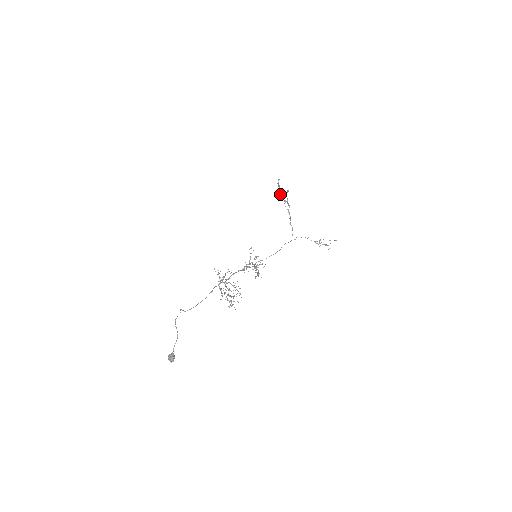
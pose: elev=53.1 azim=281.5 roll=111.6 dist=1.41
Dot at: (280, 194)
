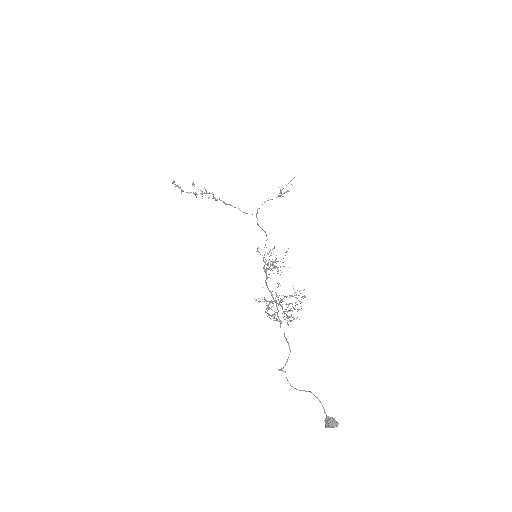
Dot at: occluded
